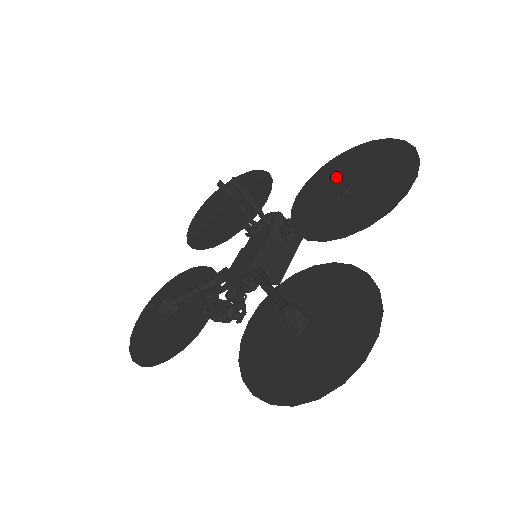
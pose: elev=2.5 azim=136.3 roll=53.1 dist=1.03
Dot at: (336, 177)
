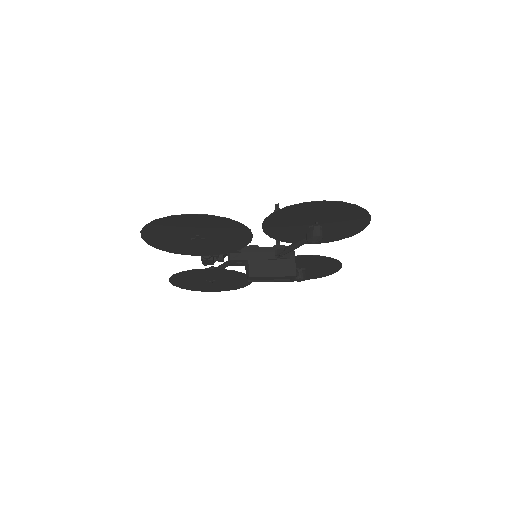
Dot at: (328, 231)
